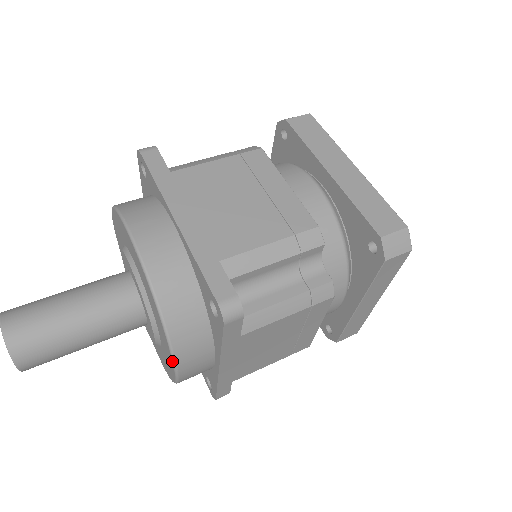
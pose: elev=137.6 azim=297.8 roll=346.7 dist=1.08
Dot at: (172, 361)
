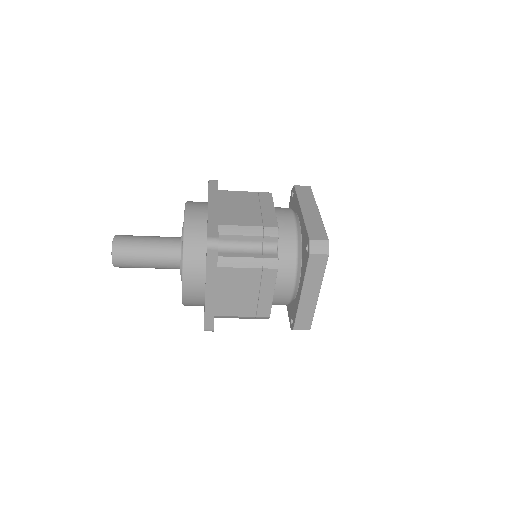
Dot at: occluded
